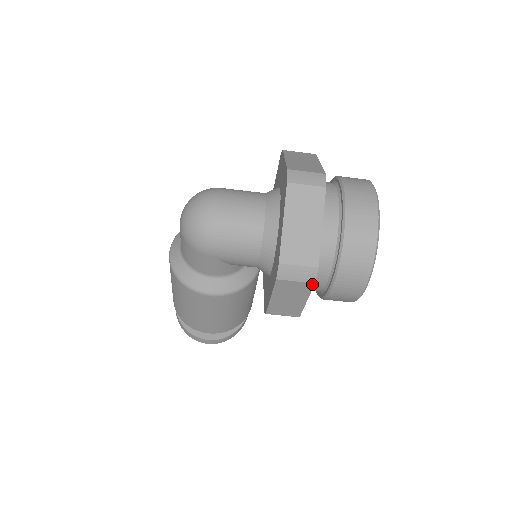
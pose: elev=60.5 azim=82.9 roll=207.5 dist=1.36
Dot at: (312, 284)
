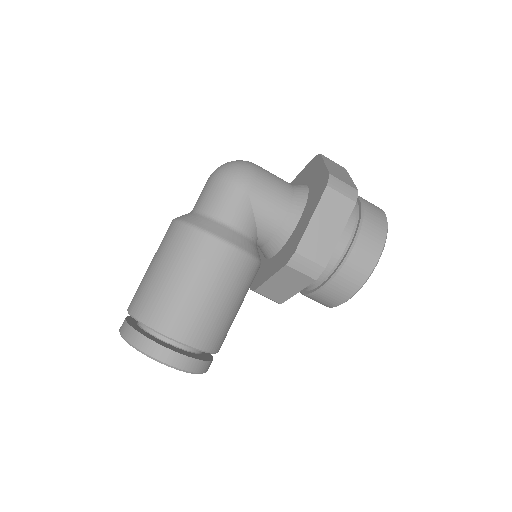
Dot at: (353, 203)
